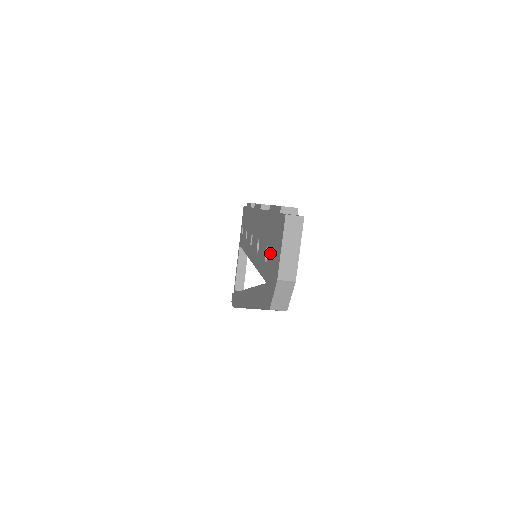
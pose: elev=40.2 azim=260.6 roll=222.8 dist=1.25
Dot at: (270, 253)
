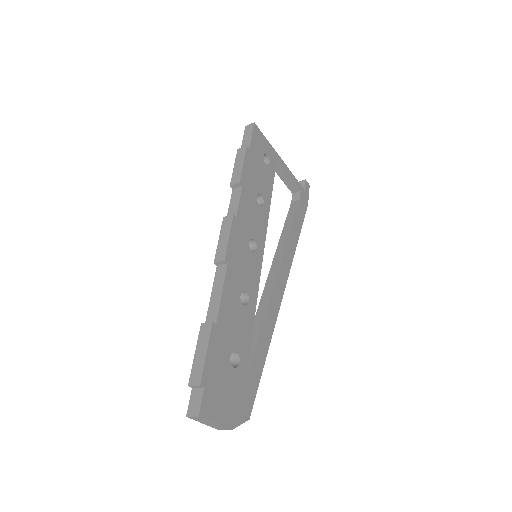
Dot at: occluded
